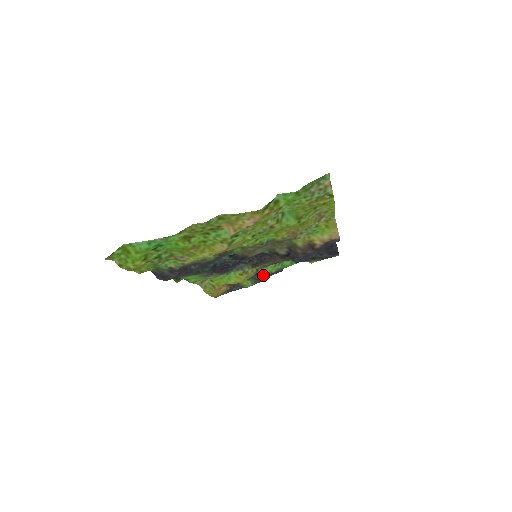
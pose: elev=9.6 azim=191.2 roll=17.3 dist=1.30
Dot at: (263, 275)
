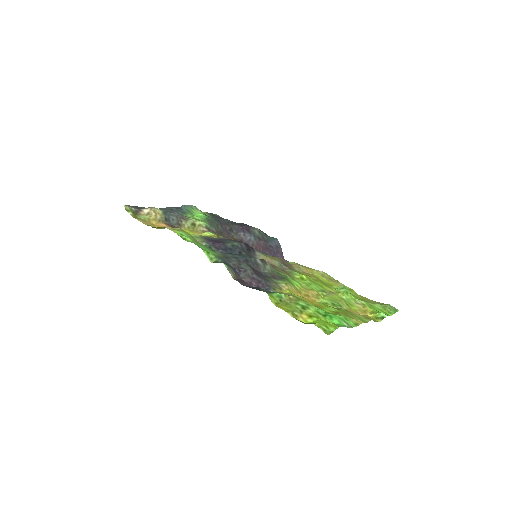
Dot at: occluded
